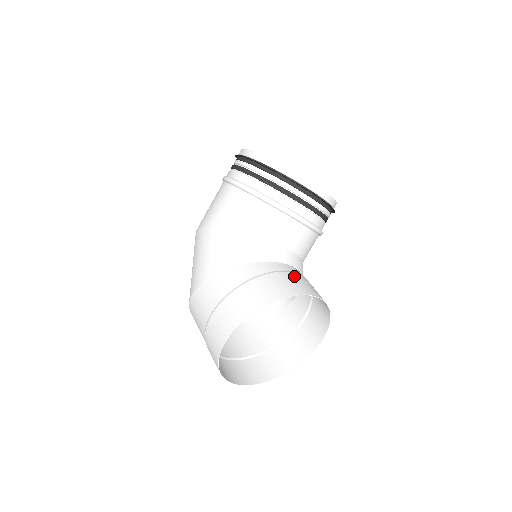
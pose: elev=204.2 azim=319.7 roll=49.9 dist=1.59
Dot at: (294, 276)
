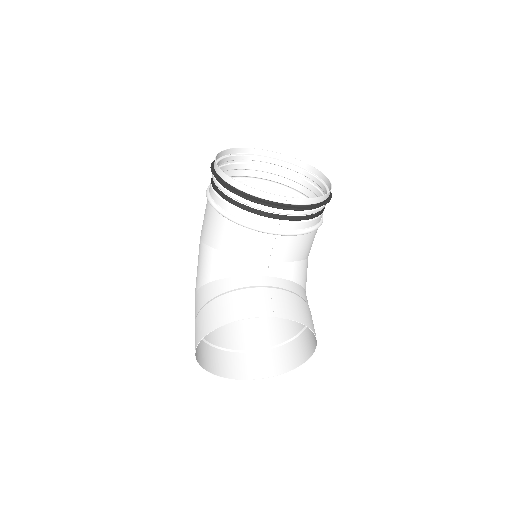
Dot at: (256, 293)
